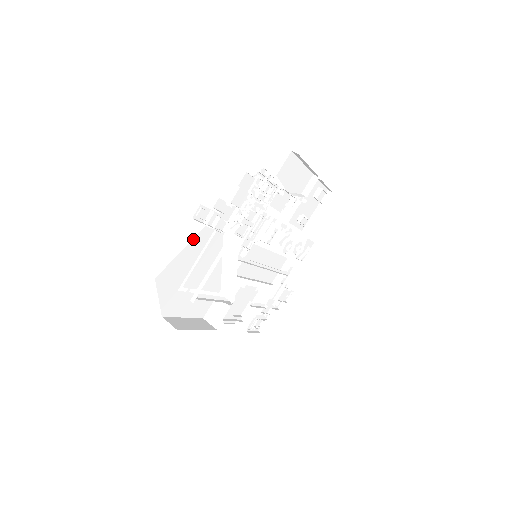
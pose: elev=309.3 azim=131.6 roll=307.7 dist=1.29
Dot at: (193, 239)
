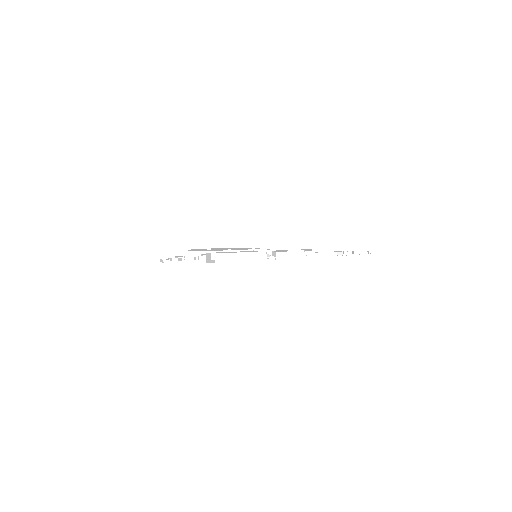
Dot at: occluded
